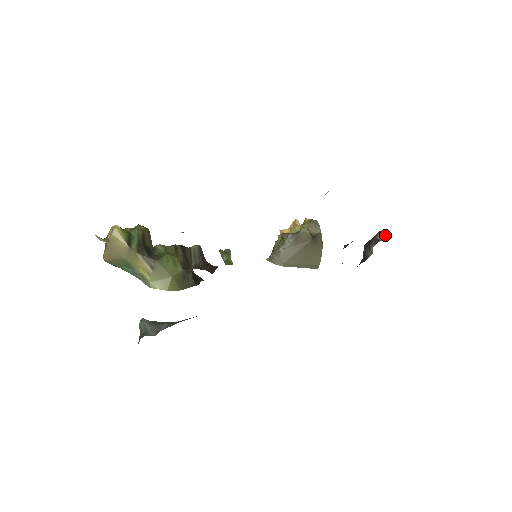
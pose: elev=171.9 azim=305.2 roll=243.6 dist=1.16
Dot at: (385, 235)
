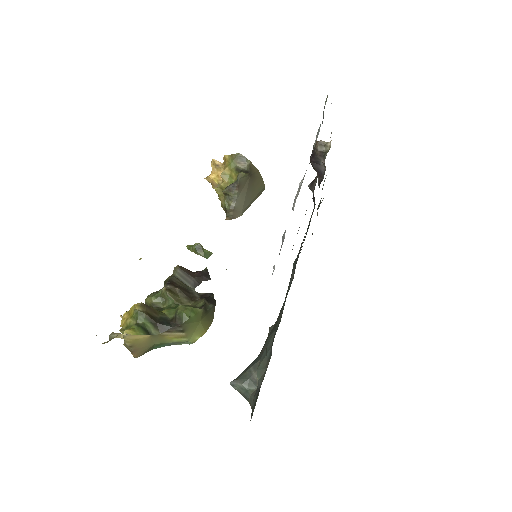
Dot at: (323, 143)
